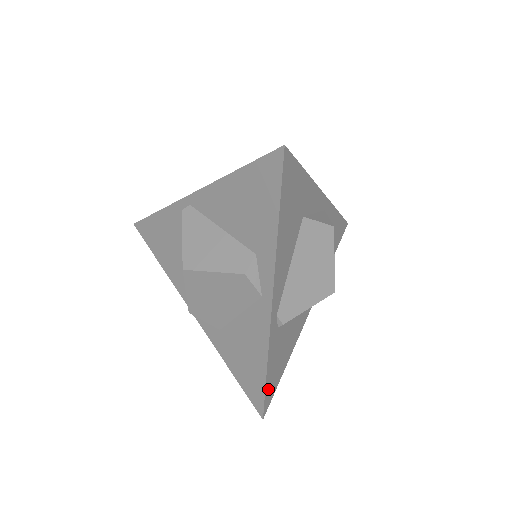
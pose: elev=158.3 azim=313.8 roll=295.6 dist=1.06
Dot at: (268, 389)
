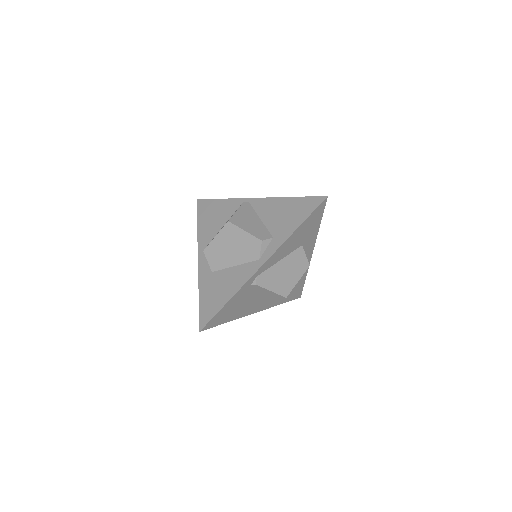
Dot at: (217, 316)
